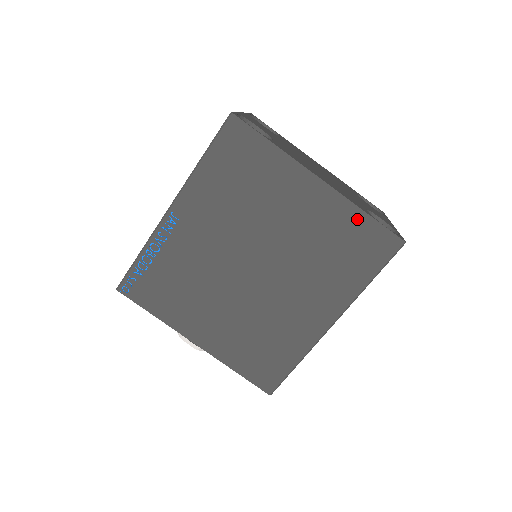
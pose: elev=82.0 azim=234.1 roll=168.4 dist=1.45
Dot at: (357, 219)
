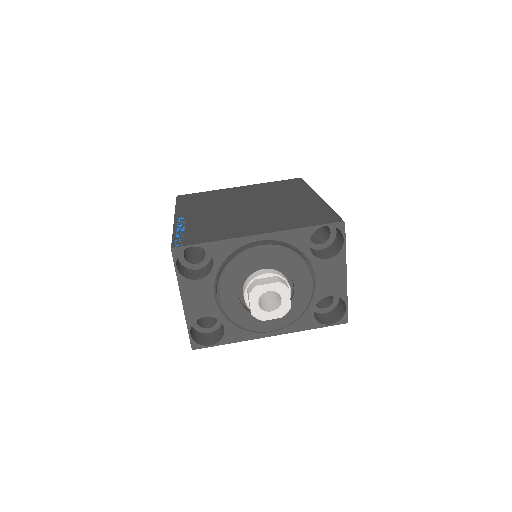
Dot at: (272, 184)
